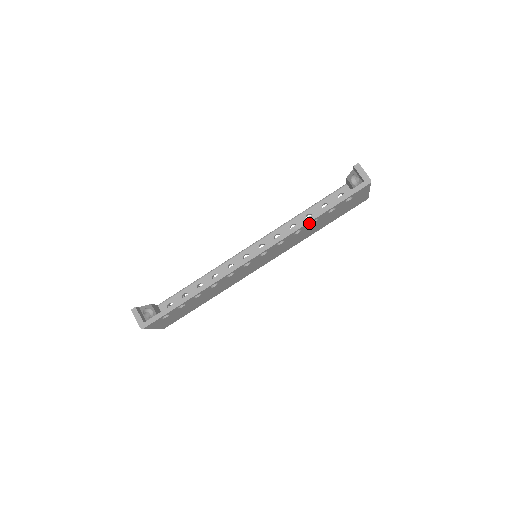
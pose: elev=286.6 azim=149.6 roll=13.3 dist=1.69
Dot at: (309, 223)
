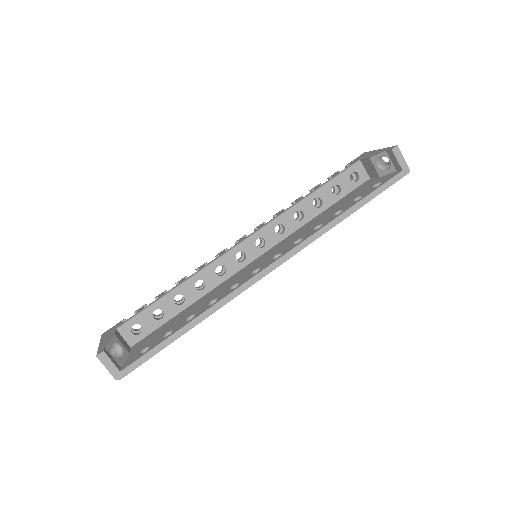
Dot at: (338, 222)
